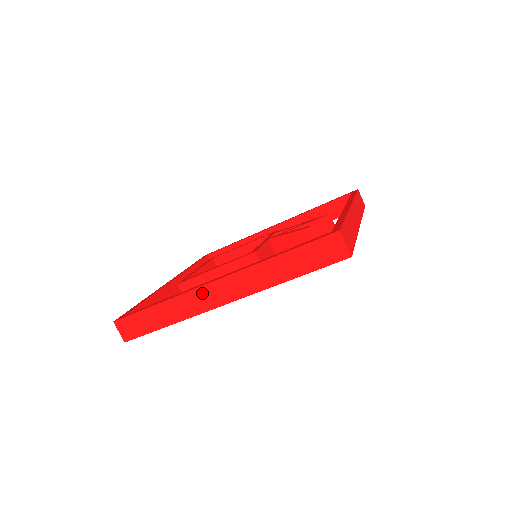
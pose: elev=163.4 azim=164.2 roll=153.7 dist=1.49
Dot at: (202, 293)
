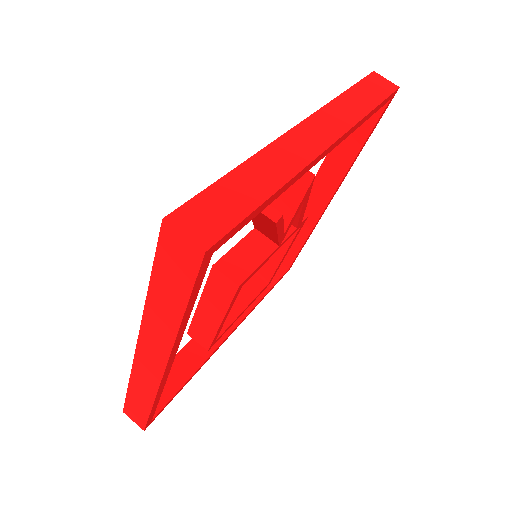
Dot at: (141, 364)
